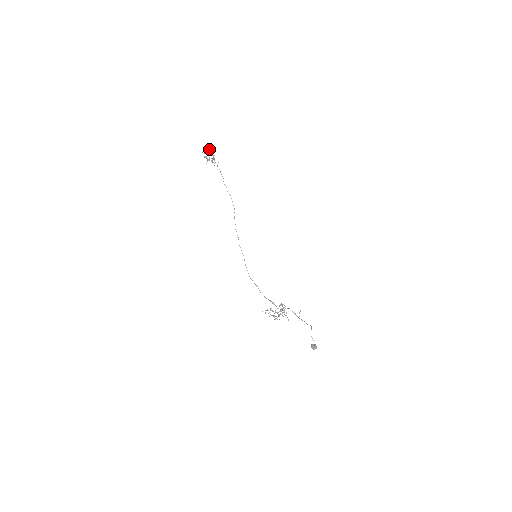
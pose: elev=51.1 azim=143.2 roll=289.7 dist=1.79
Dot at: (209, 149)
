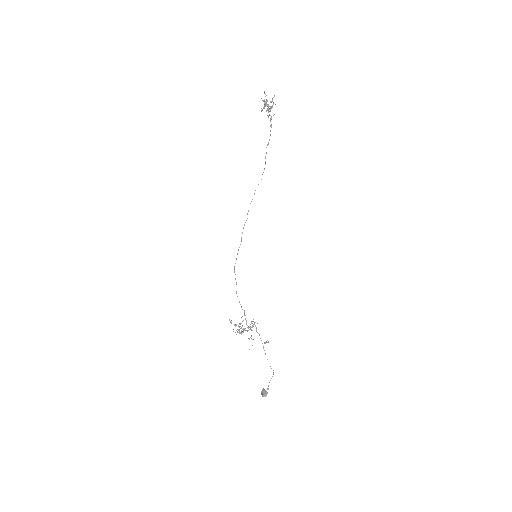
Dot at: occluded
